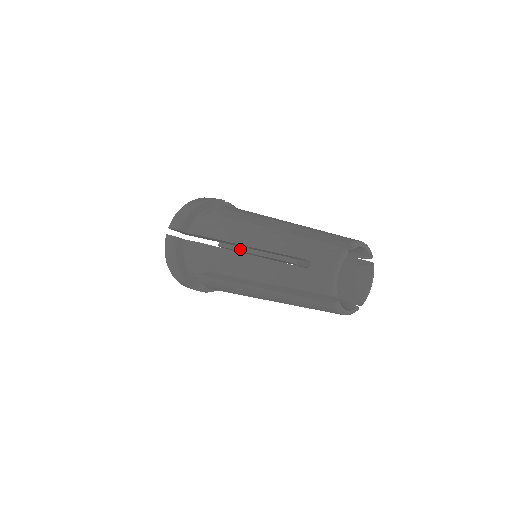
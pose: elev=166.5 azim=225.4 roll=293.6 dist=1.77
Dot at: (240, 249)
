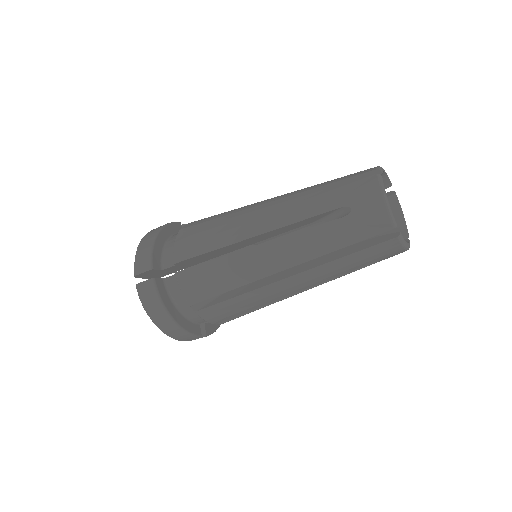
Dot at: occluded
